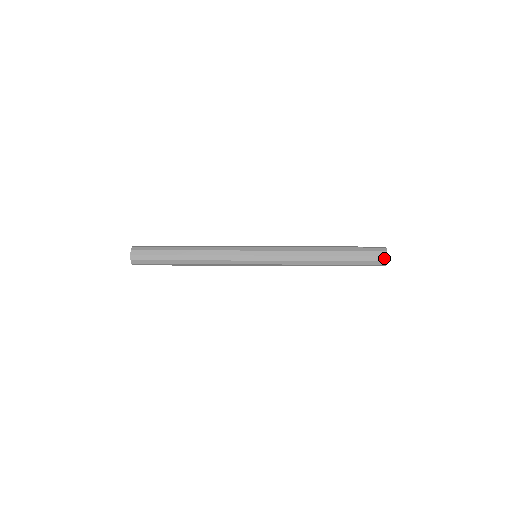
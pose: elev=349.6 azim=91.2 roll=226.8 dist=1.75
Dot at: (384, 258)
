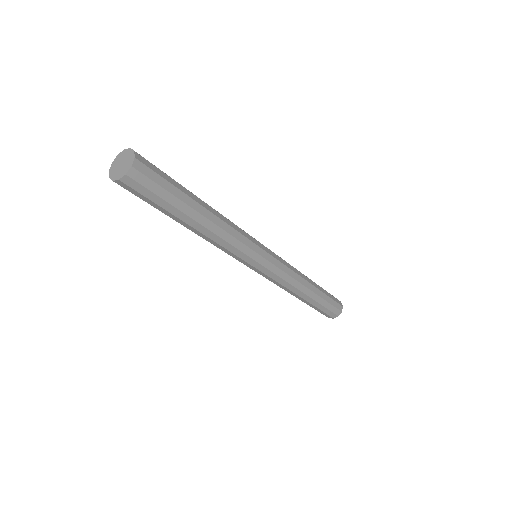
Dot at: occluded
